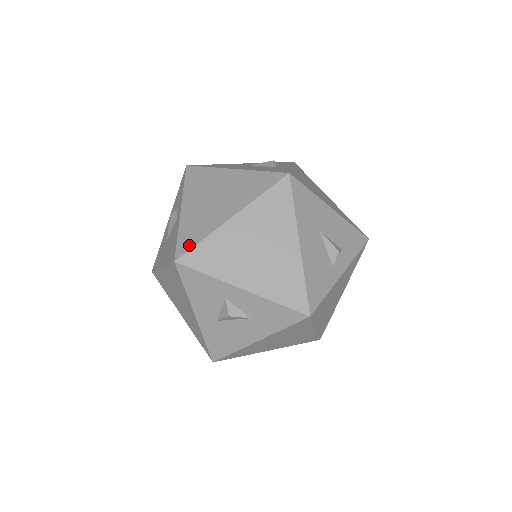
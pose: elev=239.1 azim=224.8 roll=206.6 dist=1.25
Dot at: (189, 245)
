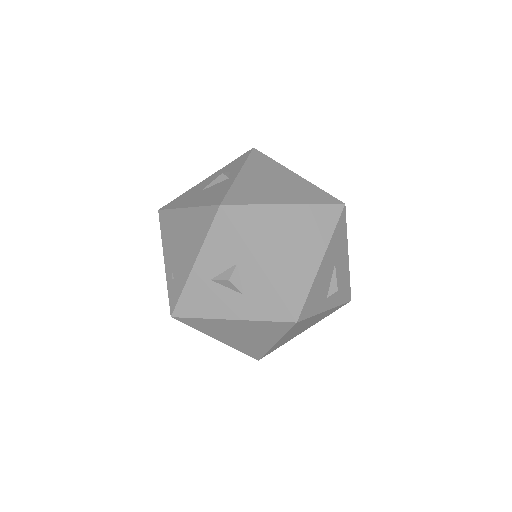
Dot at: (239, 201)
